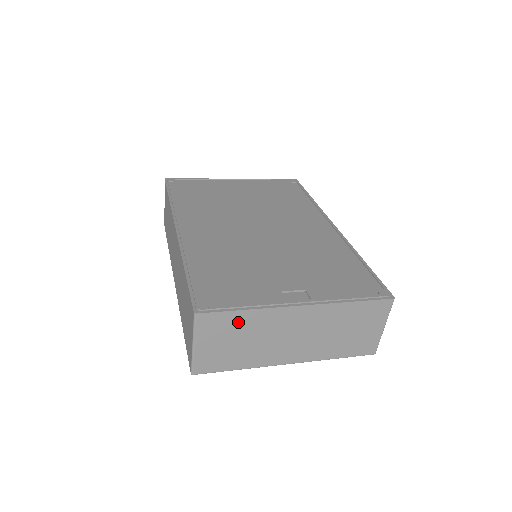
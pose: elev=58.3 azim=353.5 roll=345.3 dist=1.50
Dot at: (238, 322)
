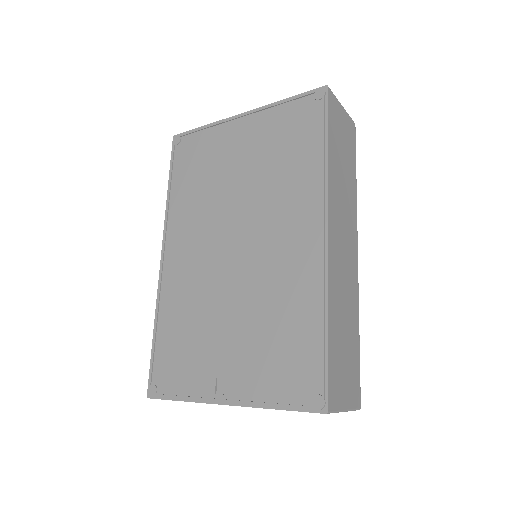
Dot at: occluded
